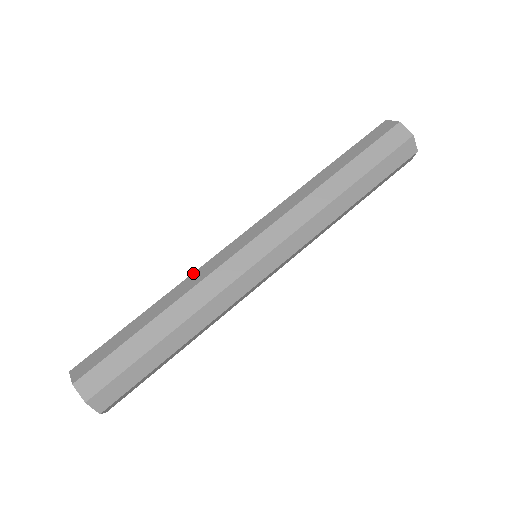
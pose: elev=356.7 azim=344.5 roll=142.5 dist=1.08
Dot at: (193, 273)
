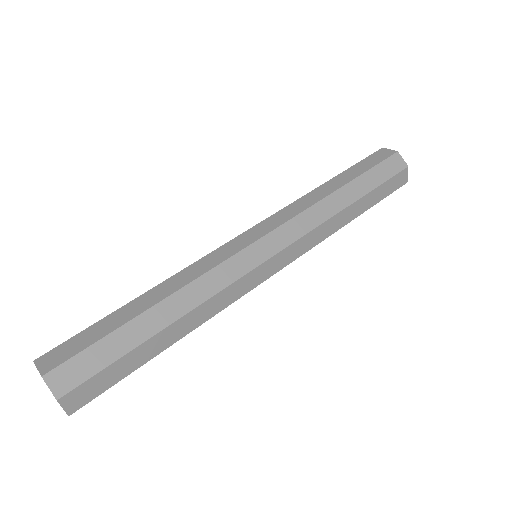
Dot at: (206, 274)
